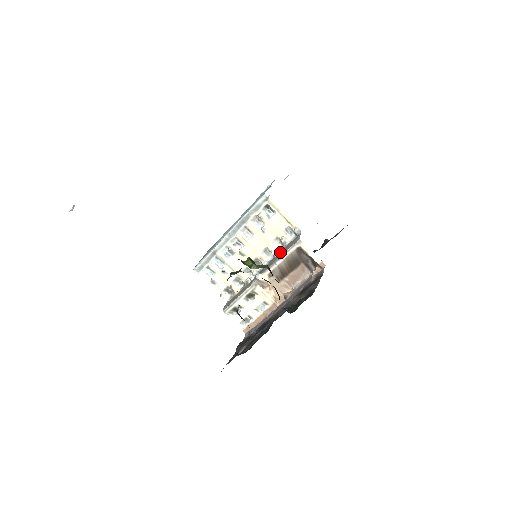
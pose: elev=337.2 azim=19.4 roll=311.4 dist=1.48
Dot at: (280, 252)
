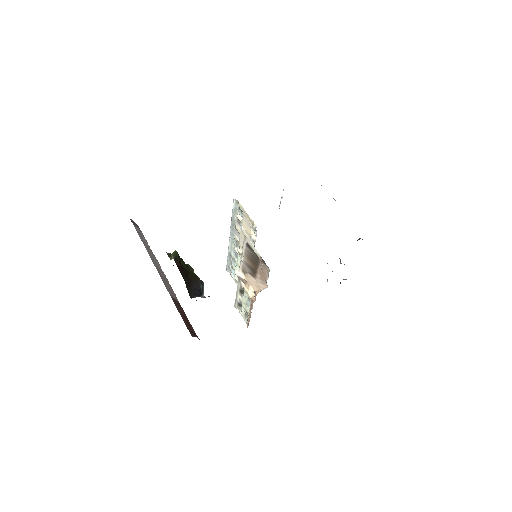
Dot at: occluded
